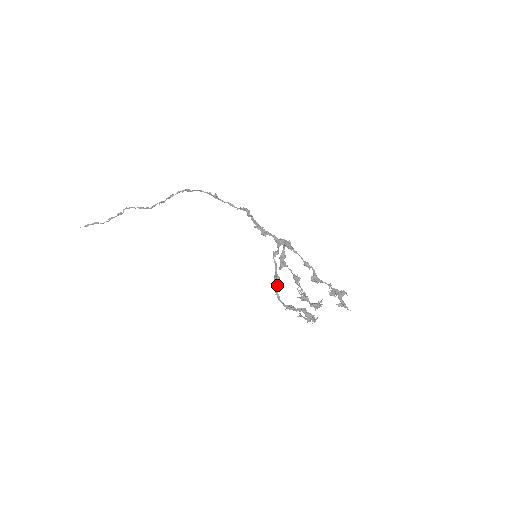
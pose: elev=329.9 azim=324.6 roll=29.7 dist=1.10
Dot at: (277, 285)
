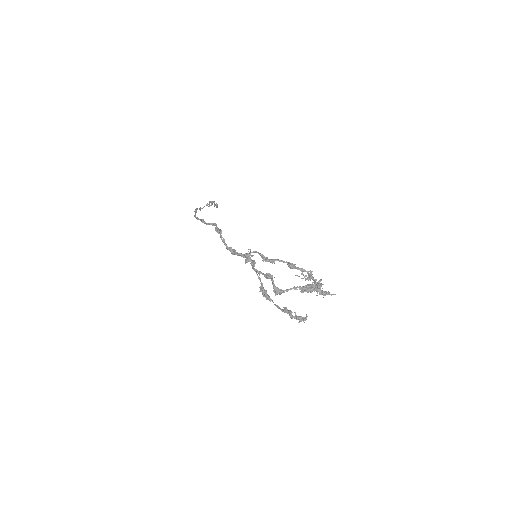
Dot at: (266, 296)
